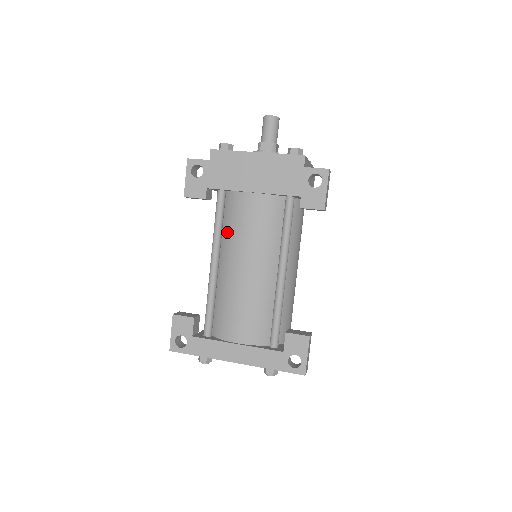
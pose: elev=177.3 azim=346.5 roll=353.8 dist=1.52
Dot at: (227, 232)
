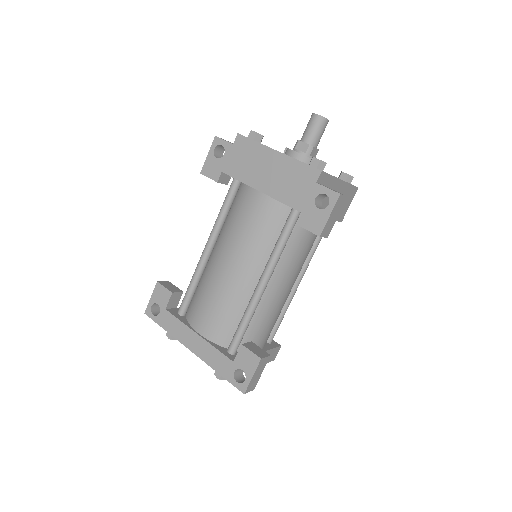
Dot at: (228, 222)
